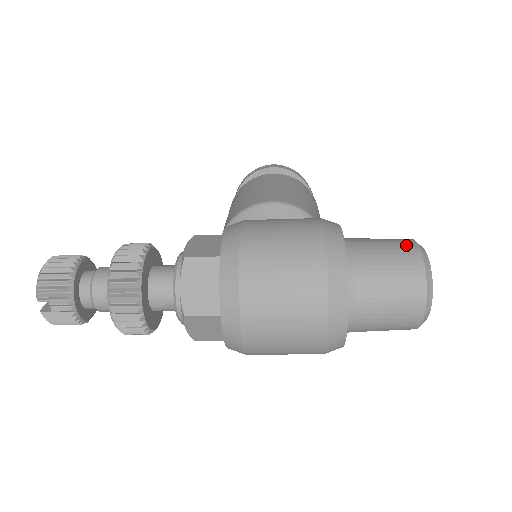
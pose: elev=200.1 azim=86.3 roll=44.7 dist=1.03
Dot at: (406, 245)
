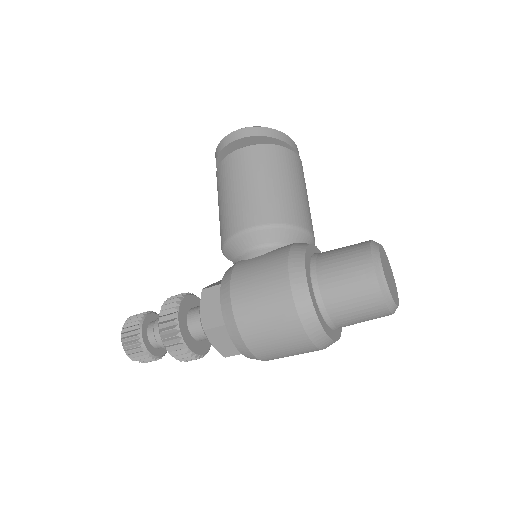
Dot at: (364, 272)
